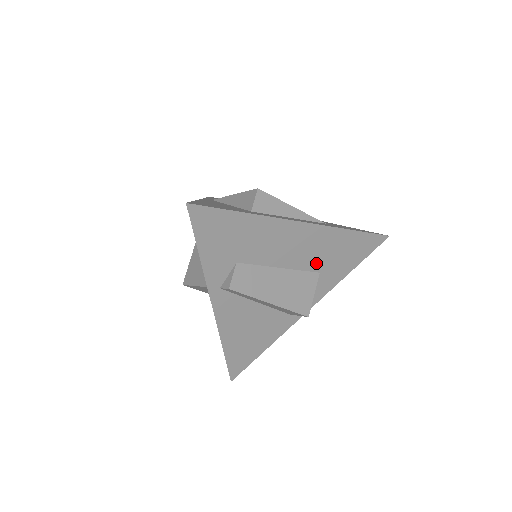
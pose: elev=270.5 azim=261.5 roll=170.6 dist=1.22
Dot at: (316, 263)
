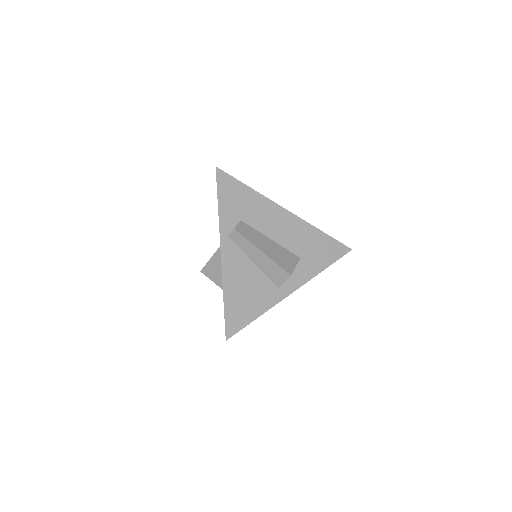
Dot at: (297, 248)
